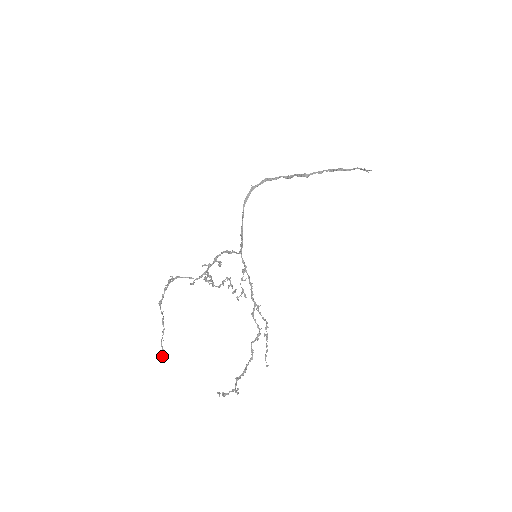
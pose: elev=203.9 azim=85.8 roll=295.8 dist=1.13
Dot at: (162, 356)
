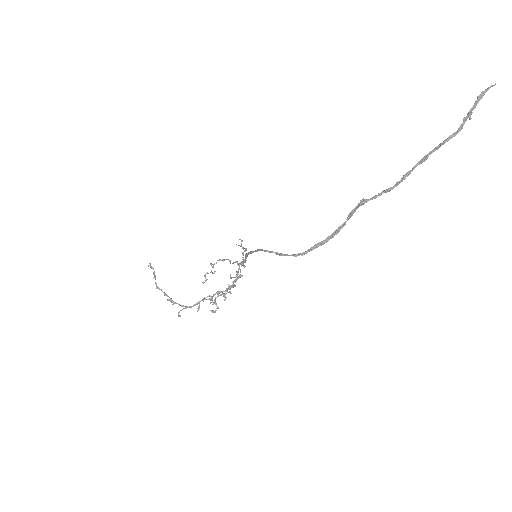
Dot at: (150, 264)
